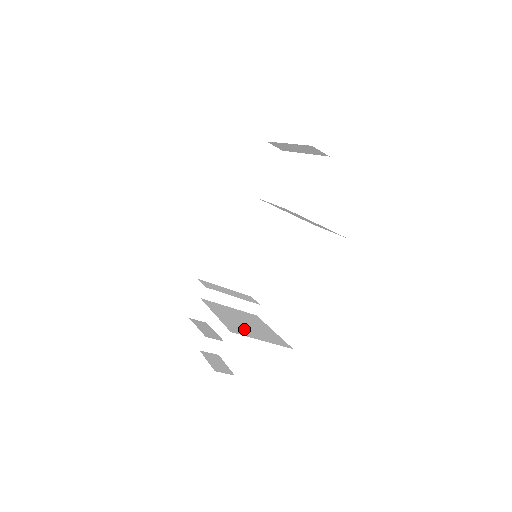
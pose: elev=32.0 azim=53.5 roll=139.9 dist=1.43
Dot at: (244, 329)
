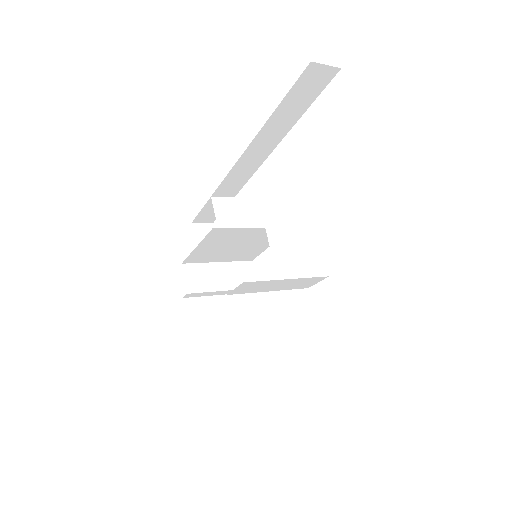
Dot at: (219, 365)
